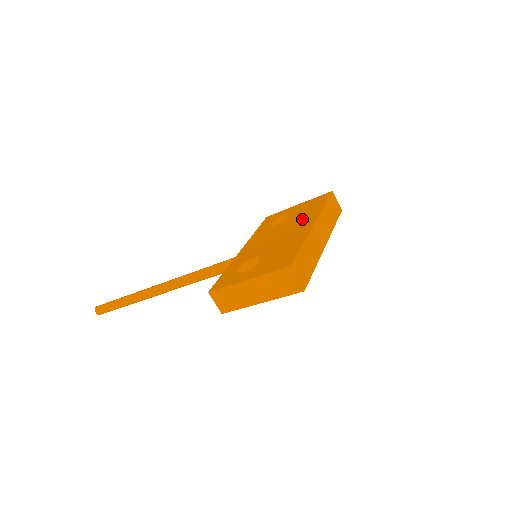
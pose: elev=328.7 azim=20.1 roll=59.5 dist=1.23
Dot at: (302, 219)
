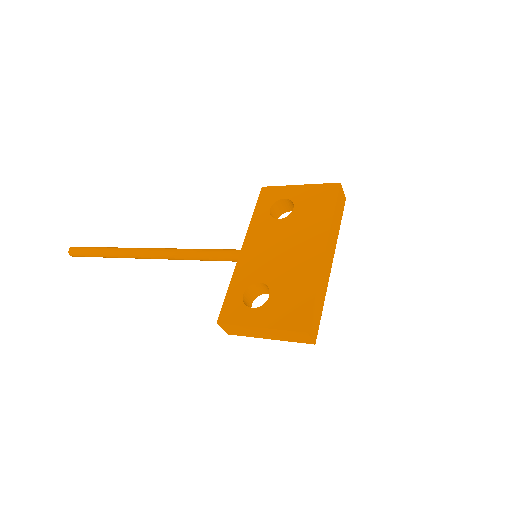
Dot at: (309, 230)
